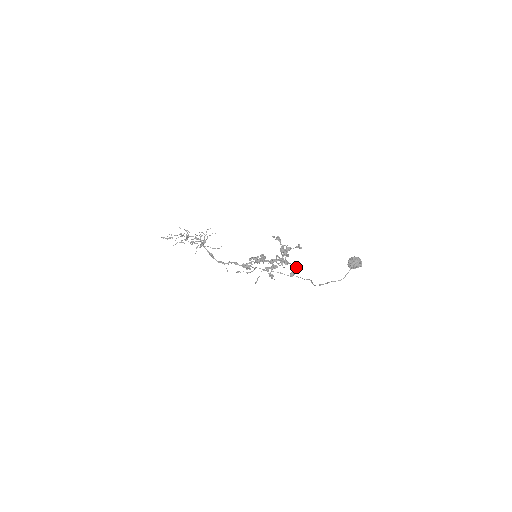
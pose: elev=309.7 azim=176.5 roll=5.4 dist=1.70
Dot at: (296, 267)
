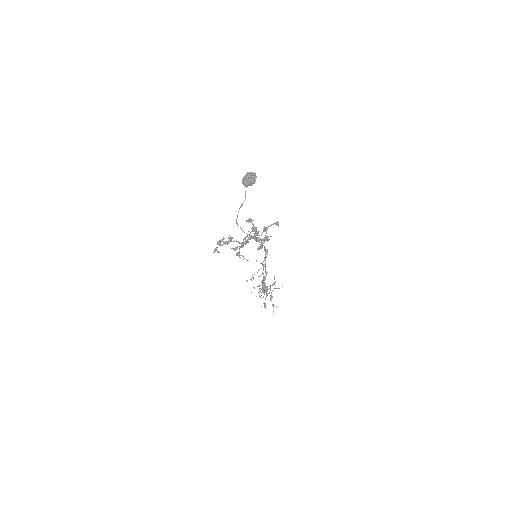
Dot at: (263, 239)
